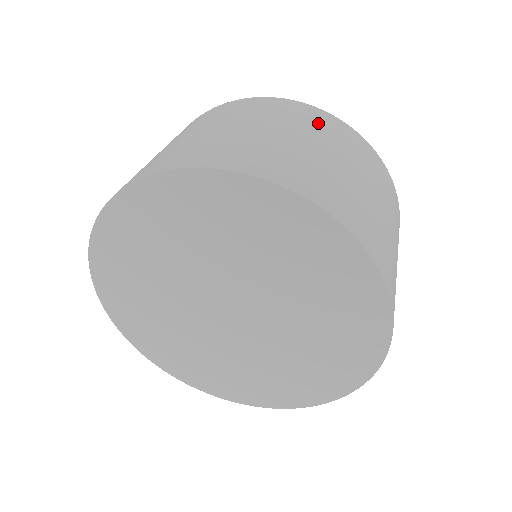
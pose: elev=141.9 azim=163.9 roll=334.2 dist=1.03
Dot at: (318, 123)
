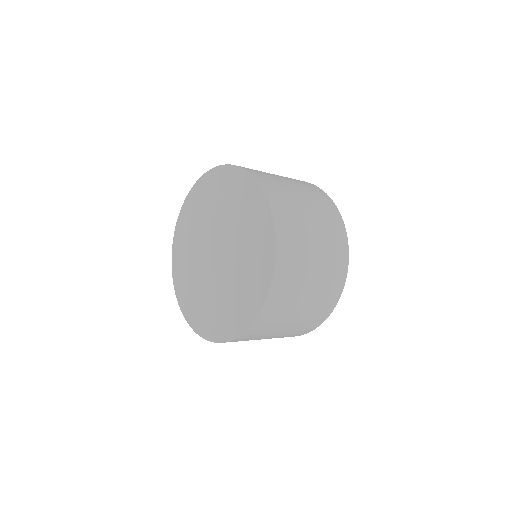
Dot at: occluded
